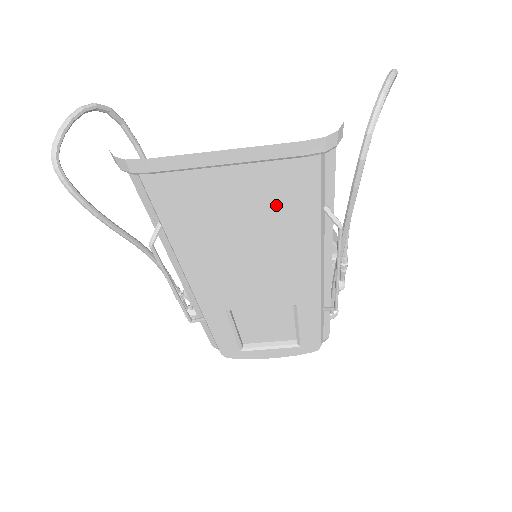
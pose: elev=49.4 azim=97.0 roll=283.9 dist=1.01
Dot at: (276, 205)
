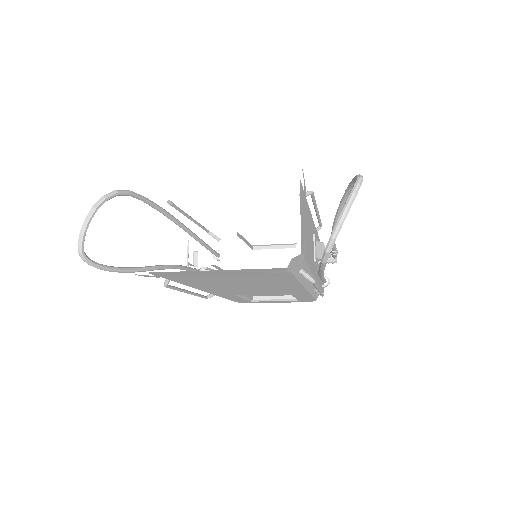
Dot at: (258, 277)
